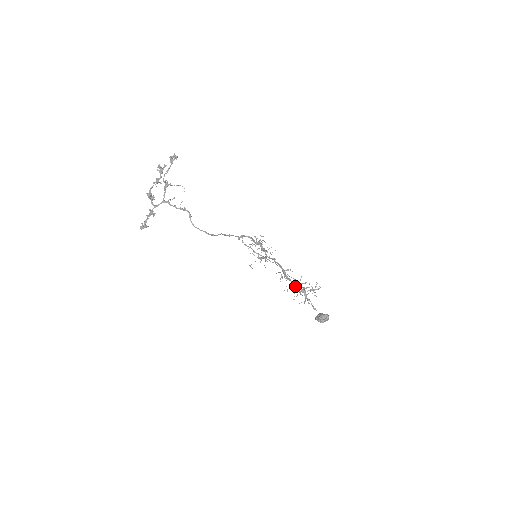
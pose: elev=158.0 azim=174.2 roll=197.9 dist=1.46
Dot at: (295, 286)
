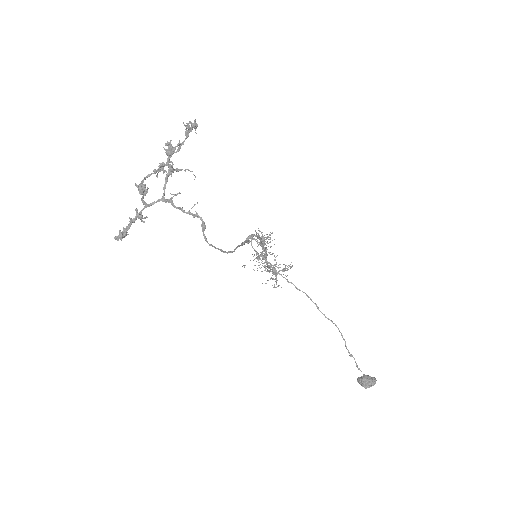
Dot at: (269, 267)
